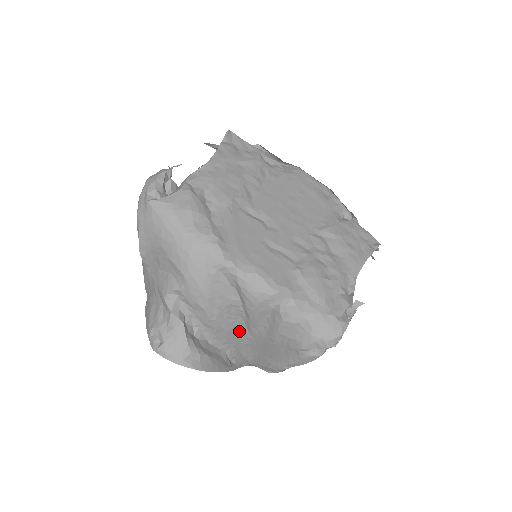
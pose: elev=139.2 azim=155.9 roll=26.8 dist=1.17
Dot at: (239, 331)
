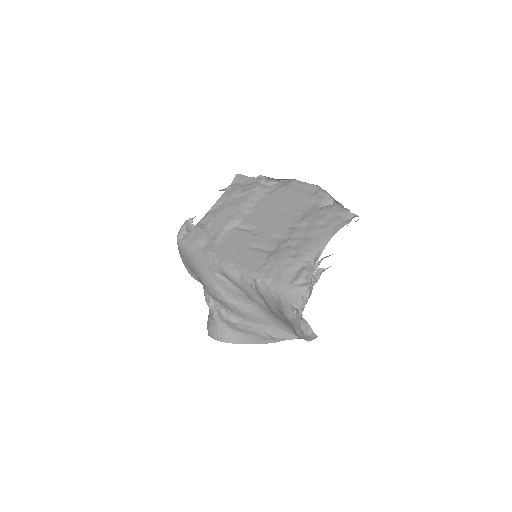
Dot at: (261, 312)
